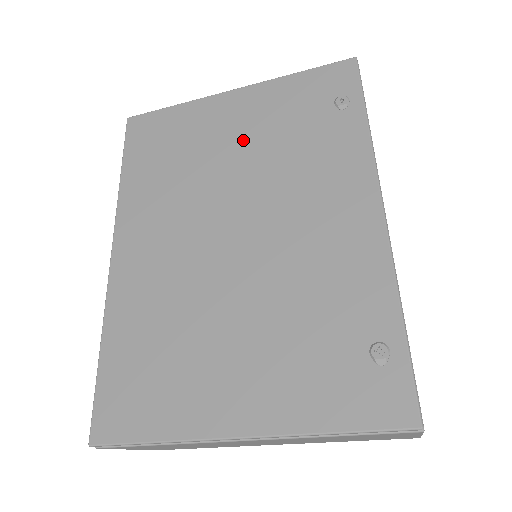
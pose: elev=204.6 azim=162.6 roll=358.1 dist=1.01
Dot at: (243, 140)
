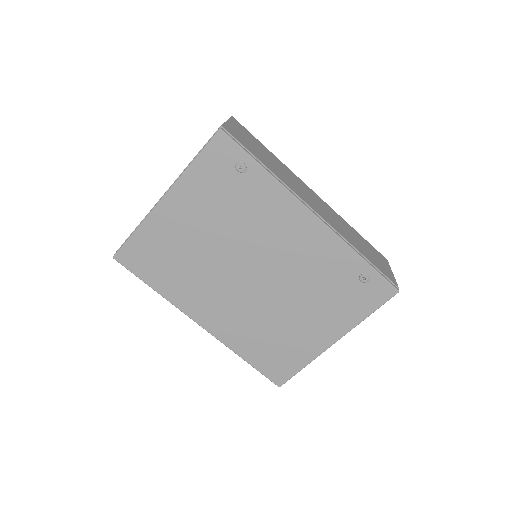
Dot at: (205, 226)
